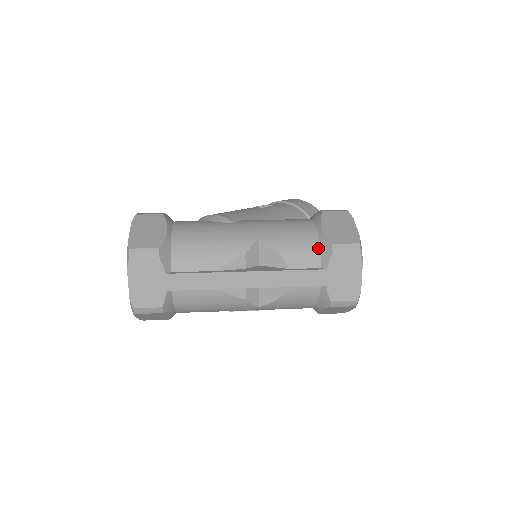
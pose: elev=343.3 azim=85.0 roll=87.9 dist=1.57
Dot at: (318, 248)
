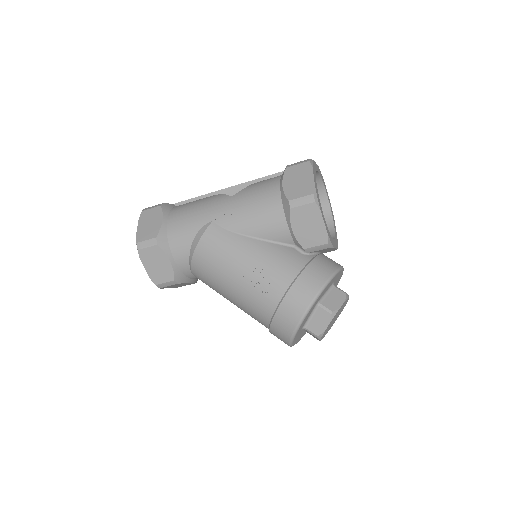
Dot at: occluded
